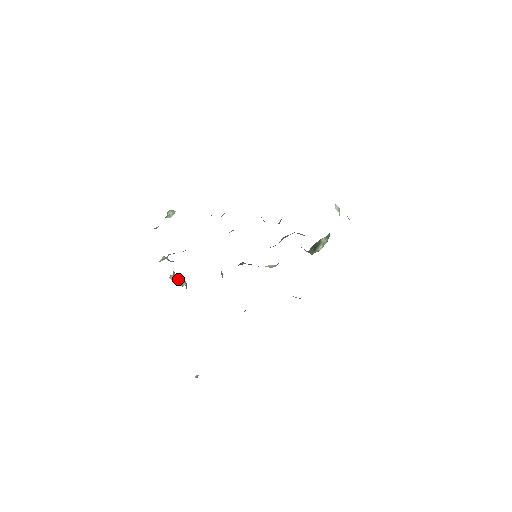
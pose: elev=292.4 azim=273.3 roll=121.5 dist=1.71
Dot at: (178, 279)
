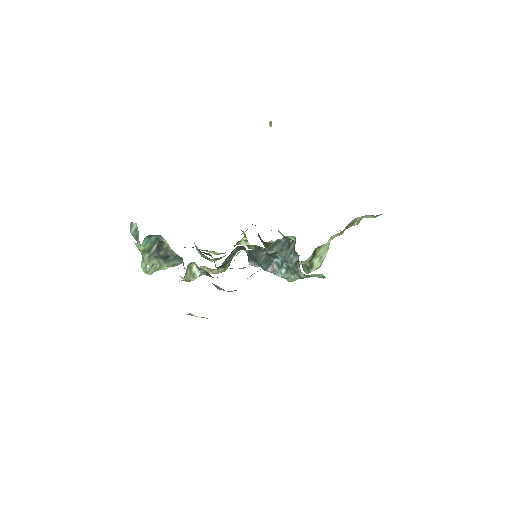
Dot at: occluded
